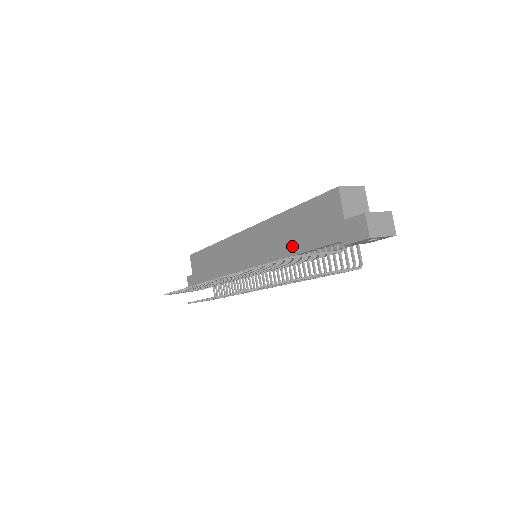
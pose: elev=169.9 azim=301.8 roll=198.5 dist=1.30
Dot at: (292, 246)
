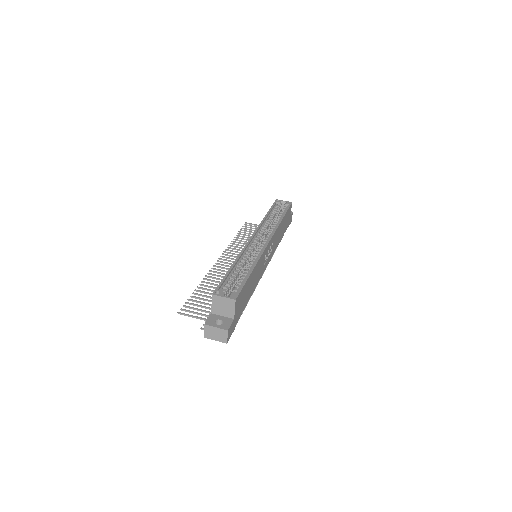
Dot at: occluded
